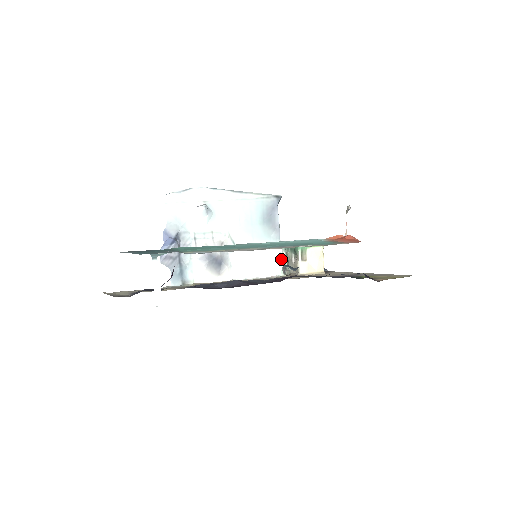
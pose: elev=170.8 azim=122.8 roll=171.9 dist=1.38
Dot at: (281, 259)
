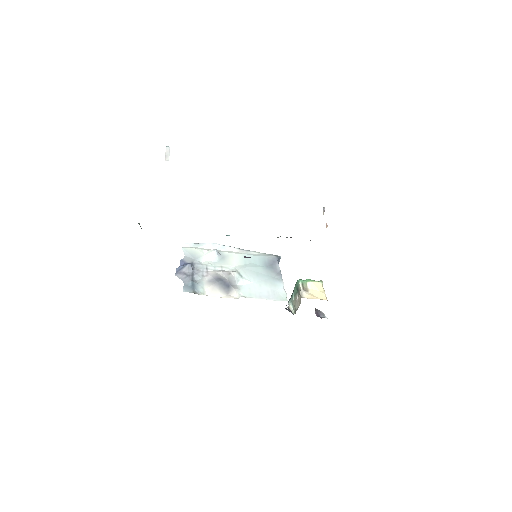
Dot at: (285, 291)
